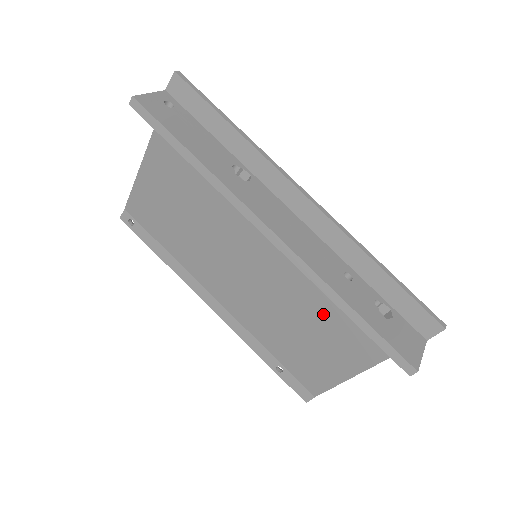
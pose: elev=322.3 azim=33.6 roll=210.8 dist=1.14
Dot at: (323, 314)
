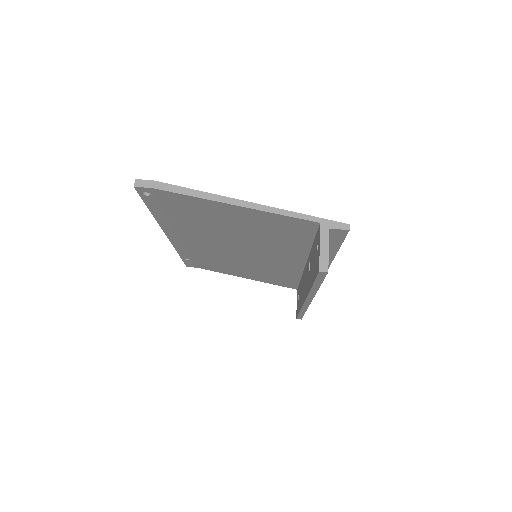
Dot at: (261, 271)
